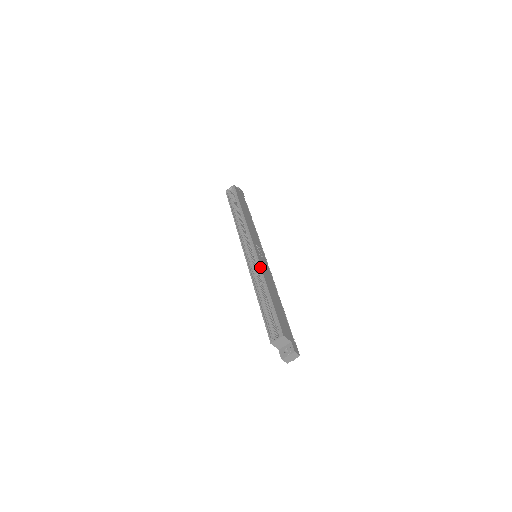
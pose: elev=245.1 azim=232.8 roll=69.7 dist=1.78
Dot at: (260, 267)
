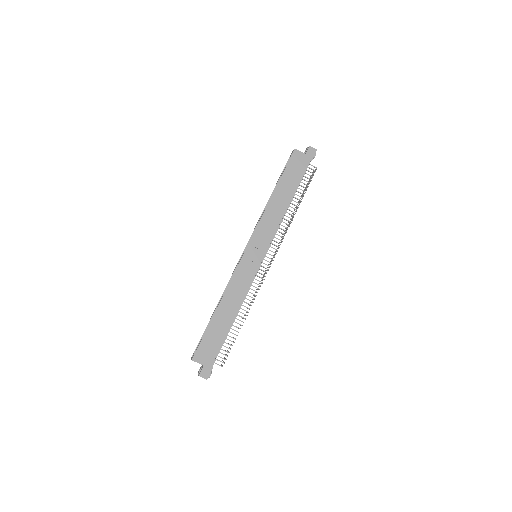
Dot at: occluded
